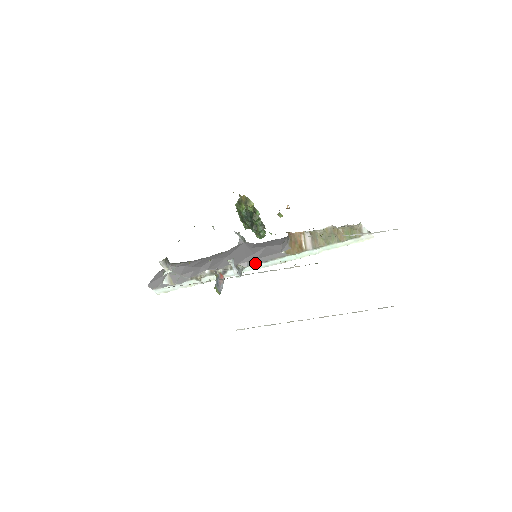
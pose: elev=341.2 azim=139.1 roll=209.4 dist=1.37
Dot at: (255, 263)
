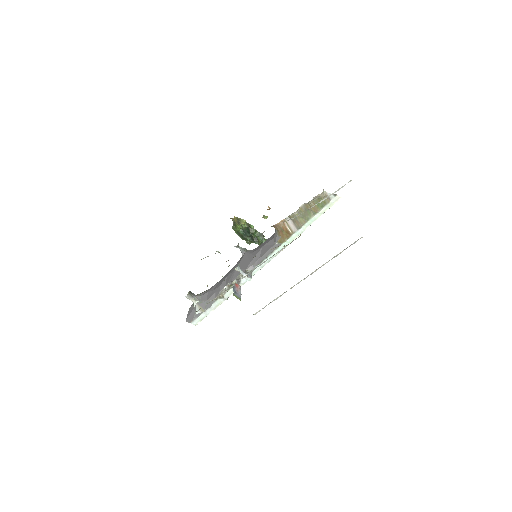
Dot at: (259, 263)
